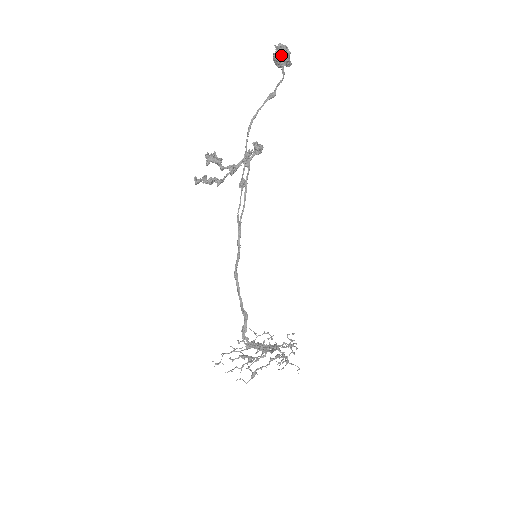
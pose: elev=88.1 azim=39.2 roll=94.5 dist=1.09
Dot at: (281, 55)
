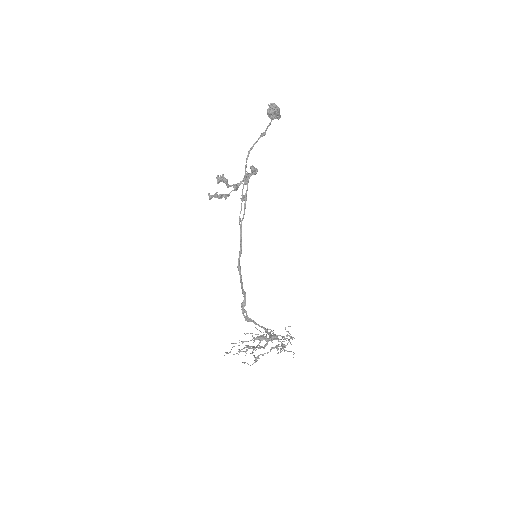
Dot at: (272, 110)
